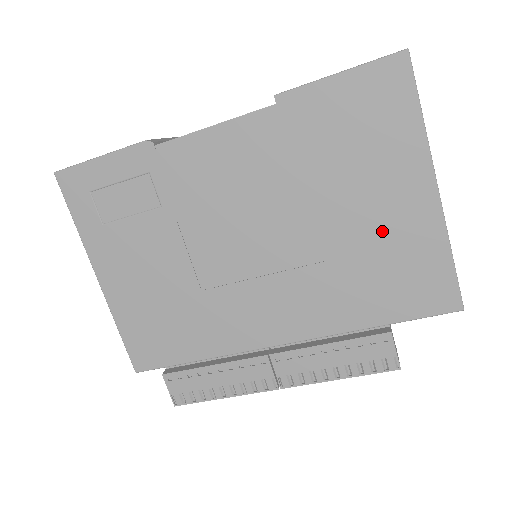
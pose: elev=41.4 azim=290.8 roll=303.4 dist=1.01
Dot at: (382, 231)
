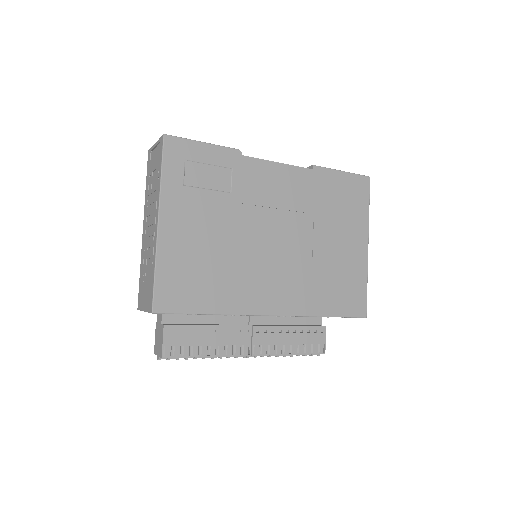
Dot at: (342, 259)
